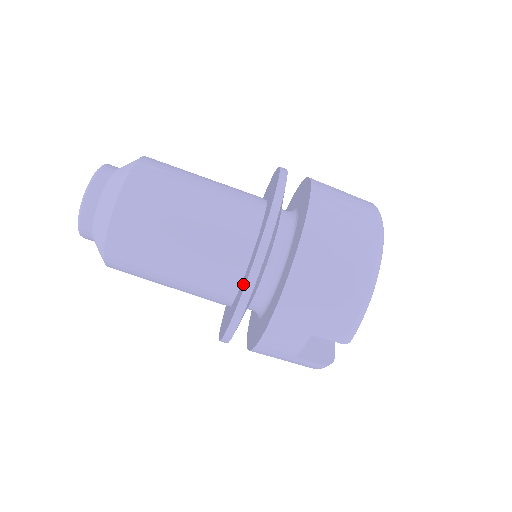
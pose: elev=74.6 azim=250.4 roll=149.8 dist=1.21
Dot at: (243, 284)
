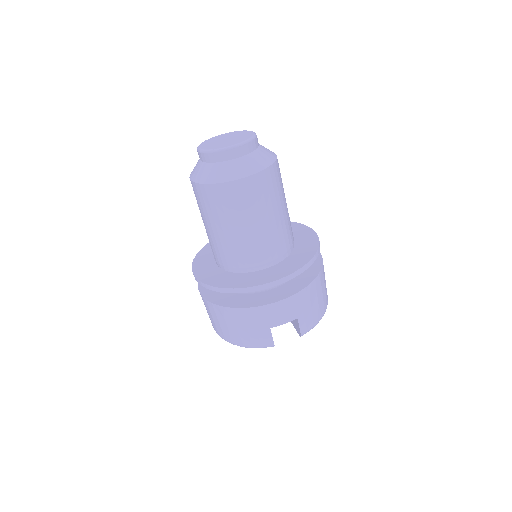
Dot at: (292, 265)
